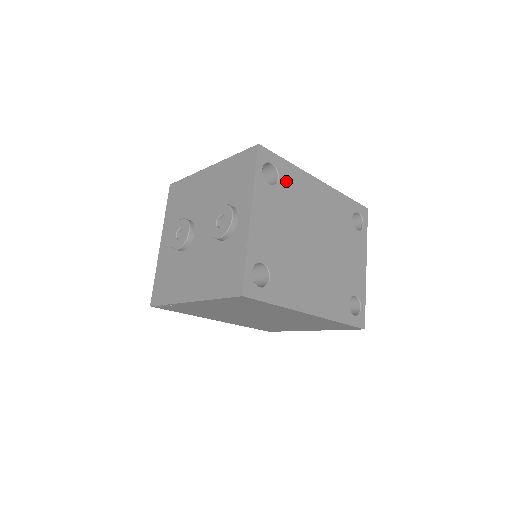
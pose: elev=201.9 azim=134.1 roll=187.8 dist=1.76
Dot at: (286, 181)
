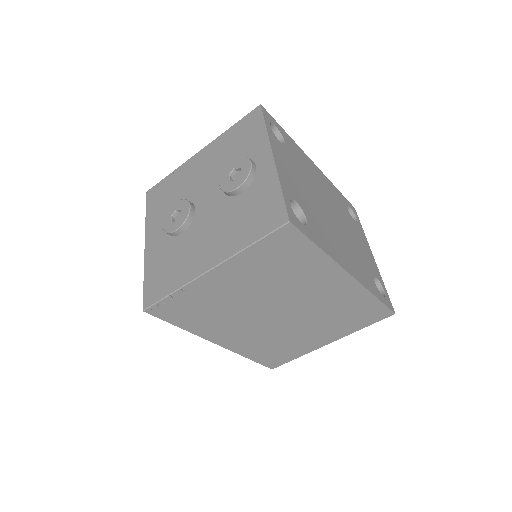
Dot at: (290, 147)
